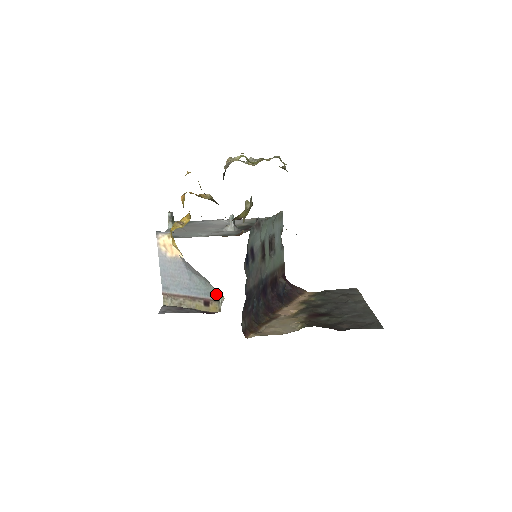
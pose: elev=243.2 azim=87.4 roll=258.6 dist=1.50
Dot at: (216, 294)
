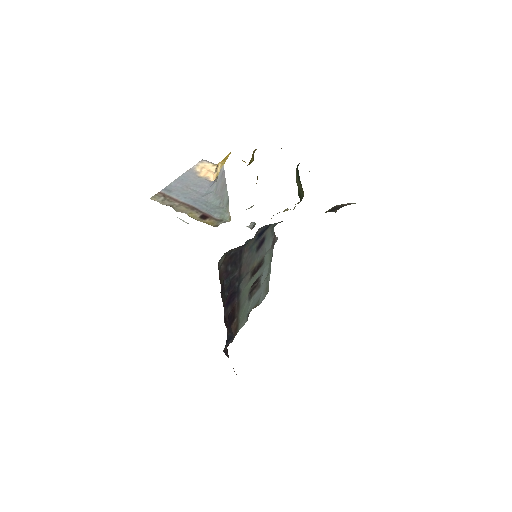
Dot at: (223, 215)
